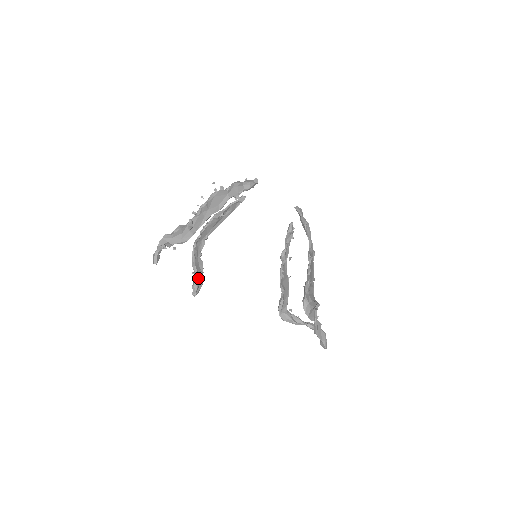
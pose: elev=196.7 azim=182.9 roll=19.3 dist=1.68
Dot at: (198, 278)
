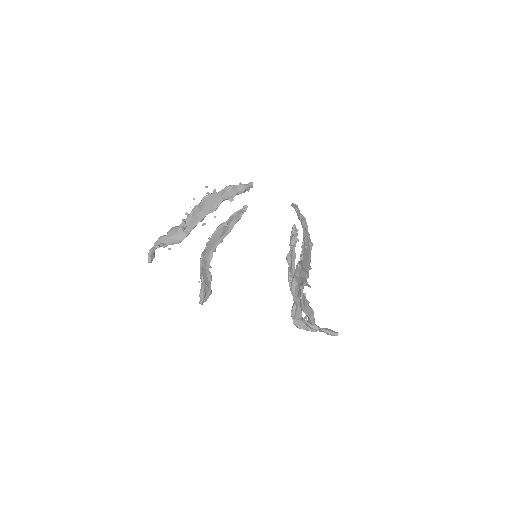
Dot at: (205, 287)
